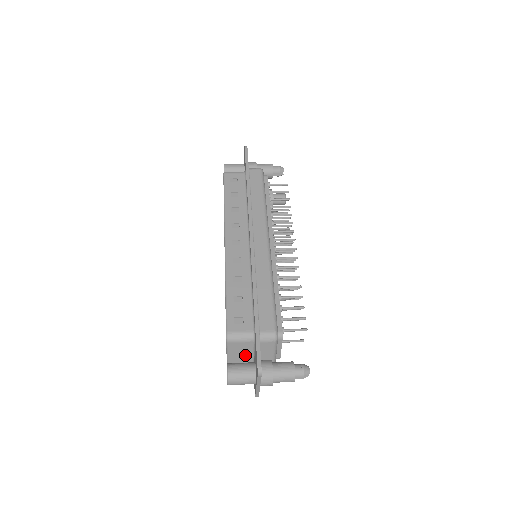
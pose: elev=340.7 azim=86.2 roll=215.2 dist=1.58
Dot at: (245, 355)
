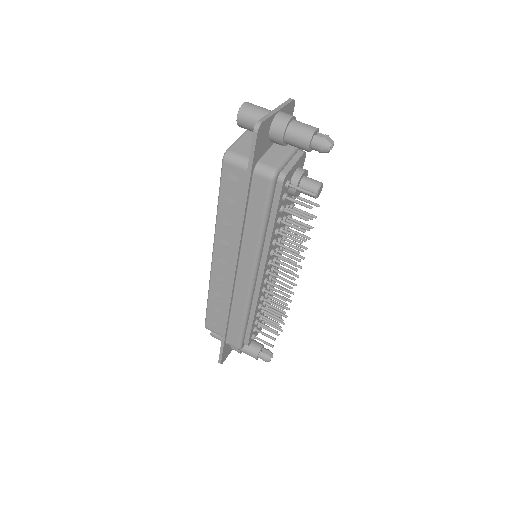
Dot at: occluded
